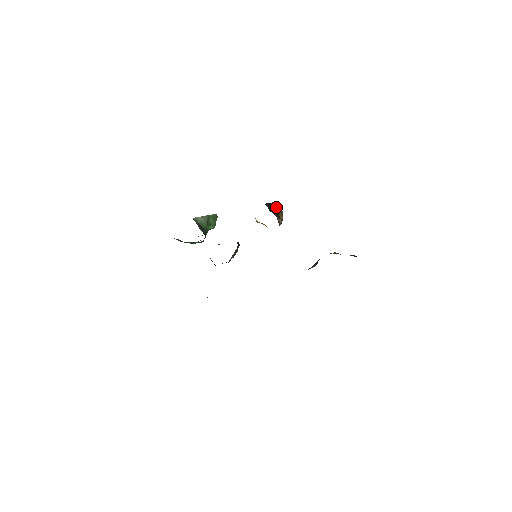
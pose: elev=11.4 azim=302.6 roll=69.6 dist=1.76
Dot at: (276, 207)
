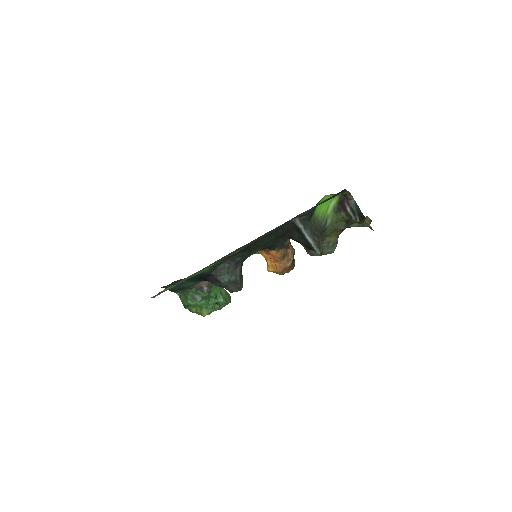
Dot at: occluded
